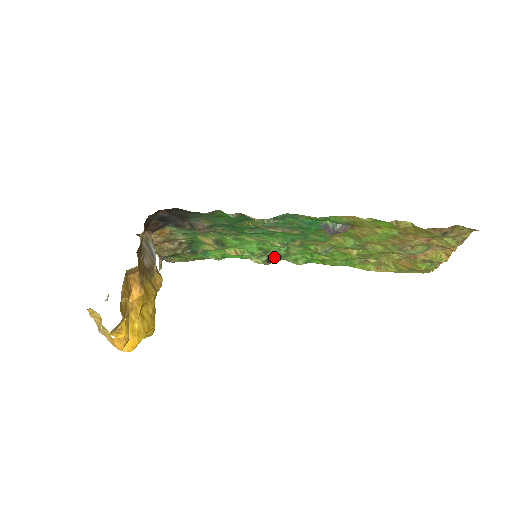
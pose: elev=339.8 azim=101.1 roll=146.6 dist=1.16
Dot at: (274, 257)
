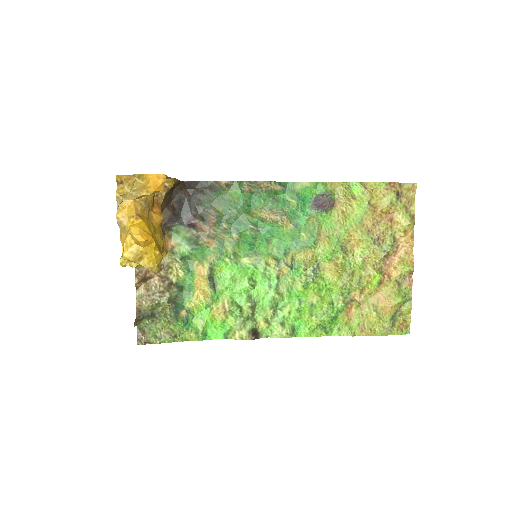
Dot at: (259, 330)
